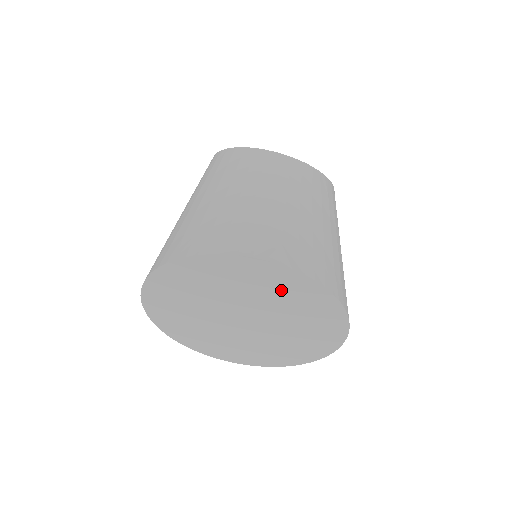
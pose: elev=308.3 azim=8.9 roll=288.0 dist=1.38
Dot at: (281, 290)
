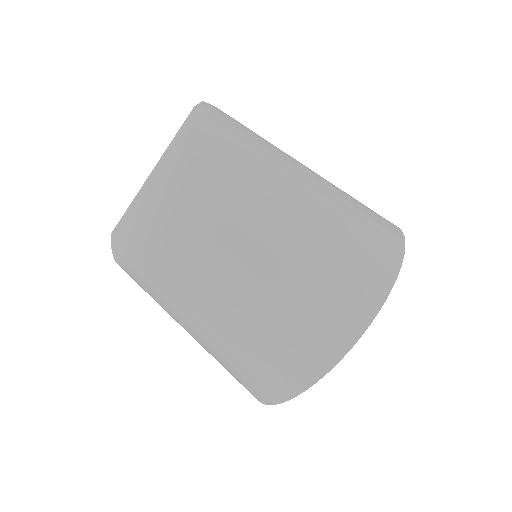
Dot at: occluded
